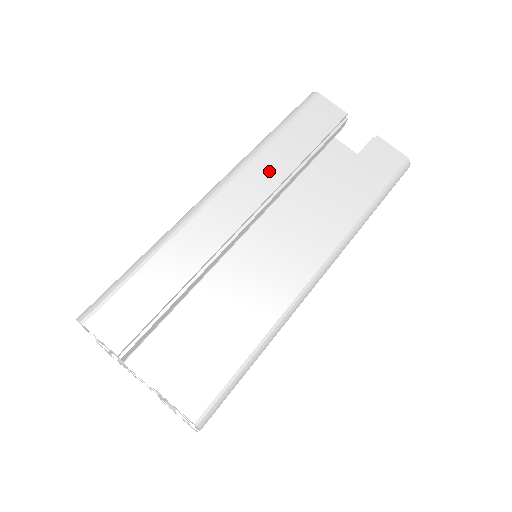
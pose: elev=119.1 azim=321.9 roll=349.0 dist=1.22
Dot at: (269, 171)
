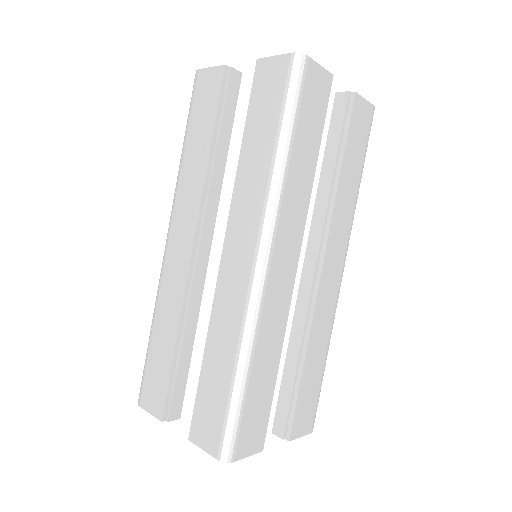
Dot at: (190, 191)
